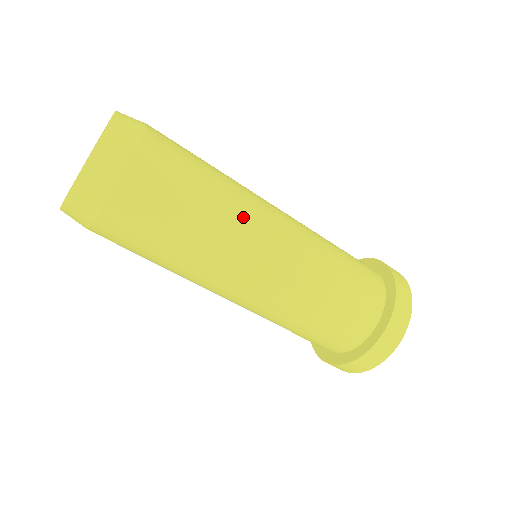
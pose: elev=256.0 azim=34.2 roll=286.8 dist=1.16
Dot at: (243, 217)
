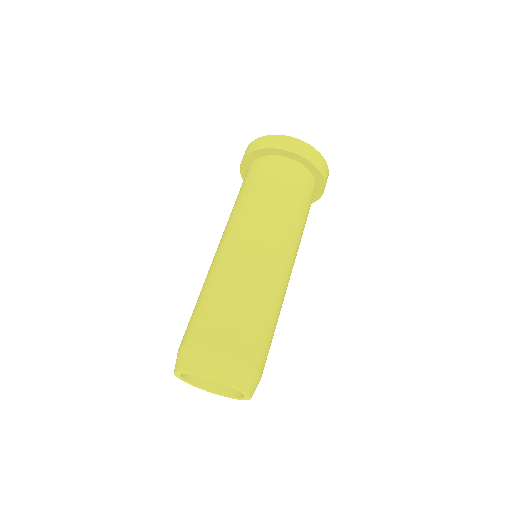
Dot at: (266, 280)
